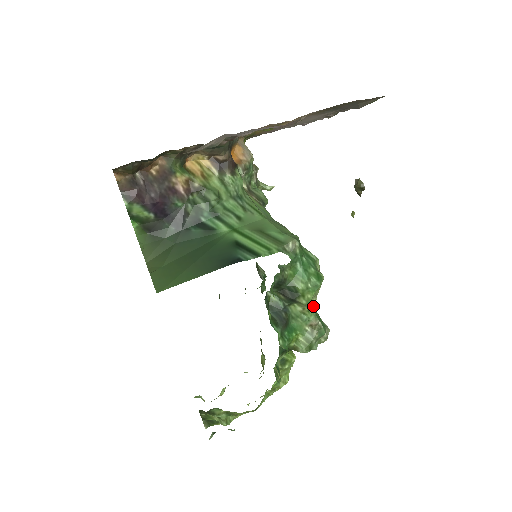
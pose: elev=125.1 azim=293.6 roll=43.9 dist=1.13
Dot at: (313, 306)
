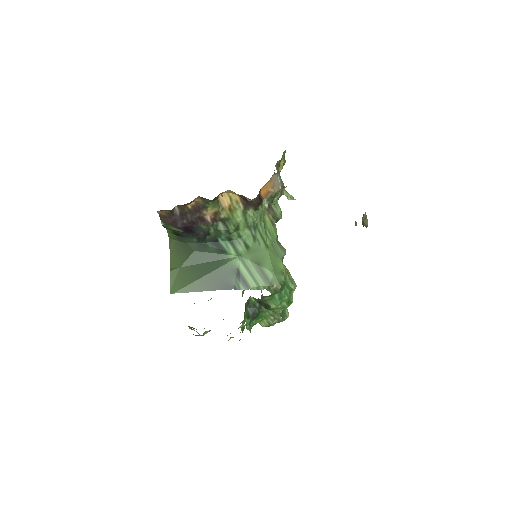
Dot at: (279, 312)
